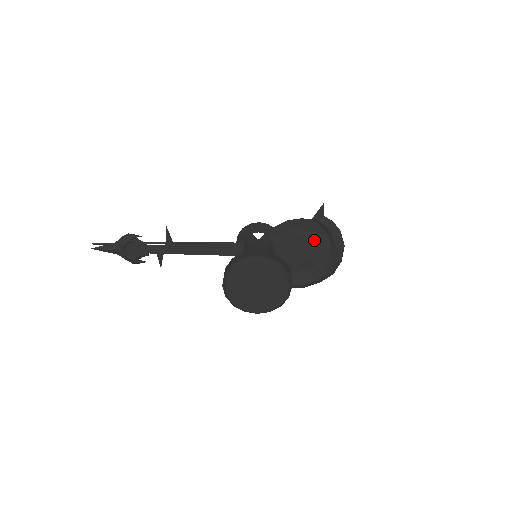
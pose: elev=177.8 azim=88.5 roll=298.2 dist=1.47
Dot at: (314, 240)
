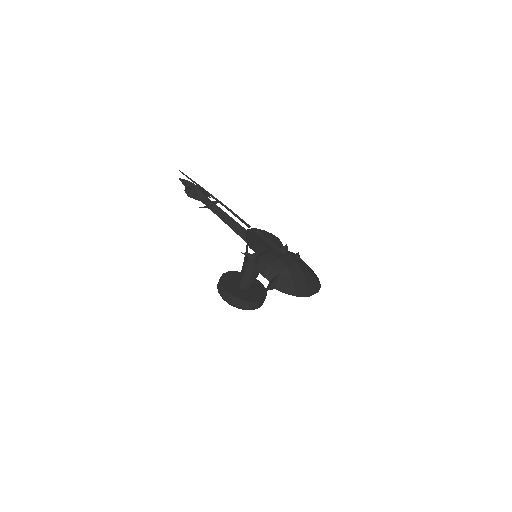
Dot at: occluded
